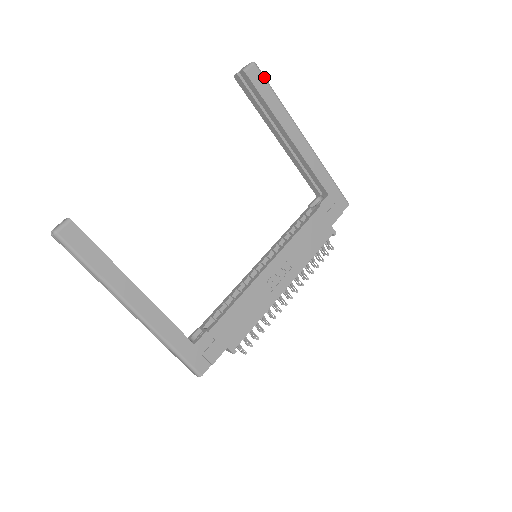
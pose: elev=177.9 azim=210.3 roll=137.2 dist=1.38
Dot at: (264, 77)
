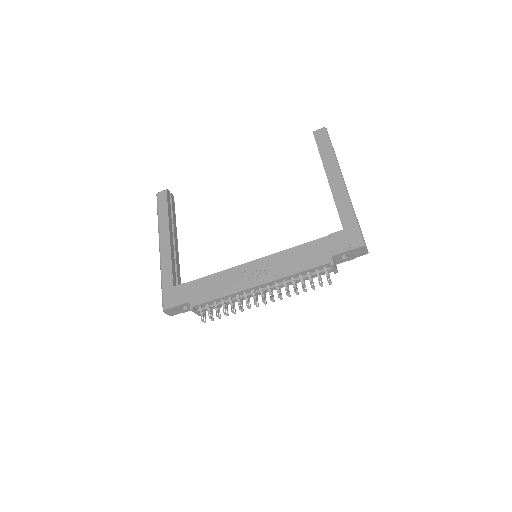
Dot at: (327, 136)
